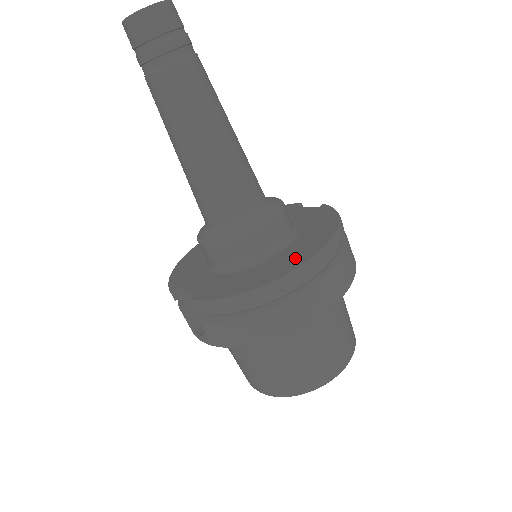
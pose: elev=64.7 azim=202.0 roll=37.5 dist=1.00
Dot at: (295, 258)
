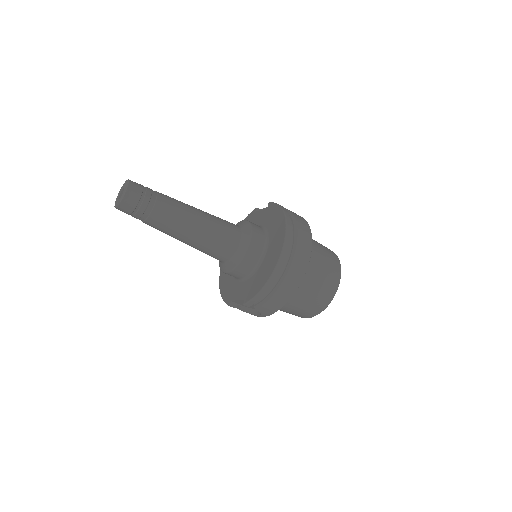
Dot at: (276, 249)
